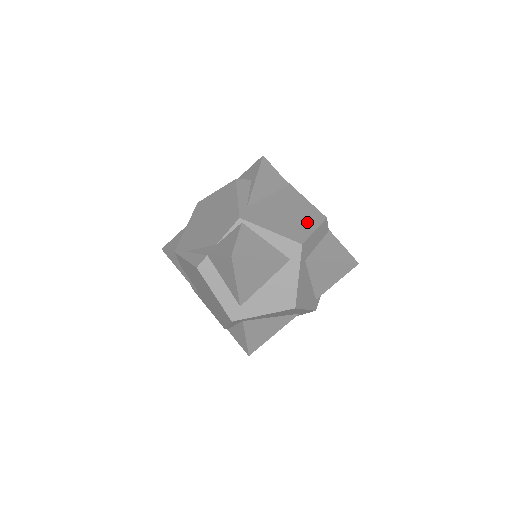
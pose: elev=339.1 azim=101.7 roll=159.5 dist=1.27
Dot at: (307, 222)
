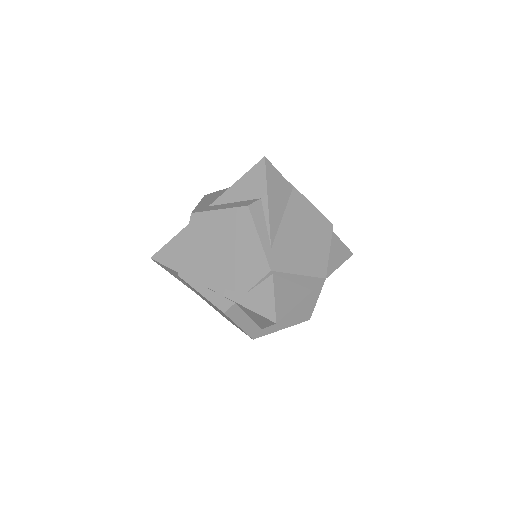
Dot at: (321, 242)
